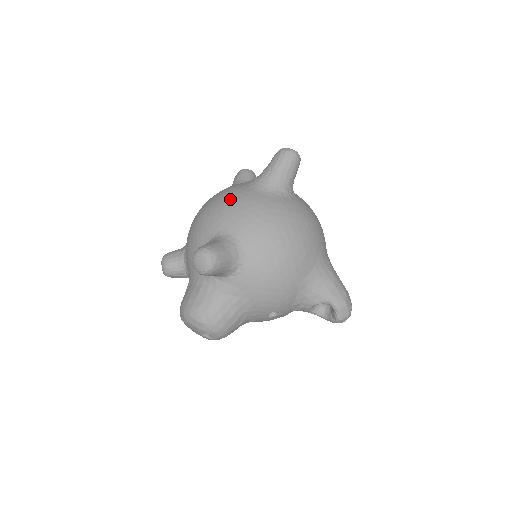
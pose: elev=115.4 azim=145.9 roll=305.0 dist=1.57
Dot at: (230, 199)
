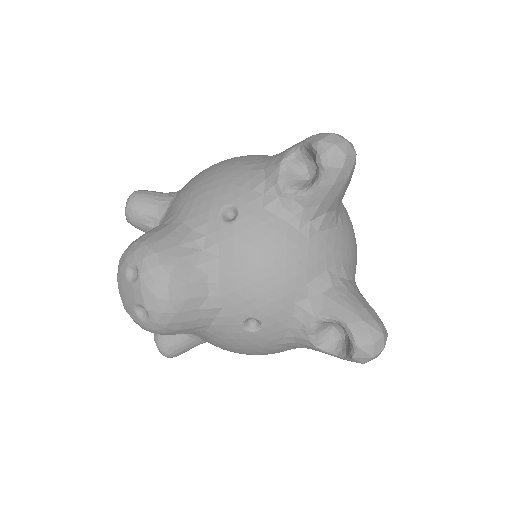
Dot at: occluded
